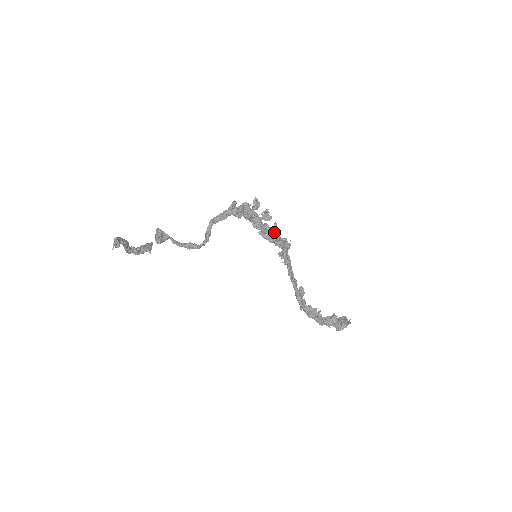
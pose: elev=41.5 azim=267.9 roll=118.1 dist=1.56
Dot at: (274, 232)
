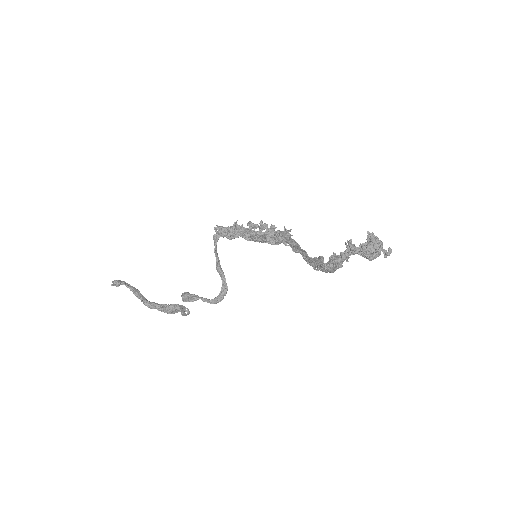
Dot at: occluded
